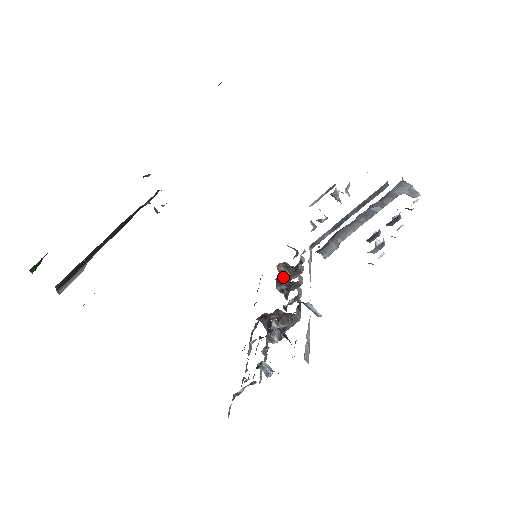
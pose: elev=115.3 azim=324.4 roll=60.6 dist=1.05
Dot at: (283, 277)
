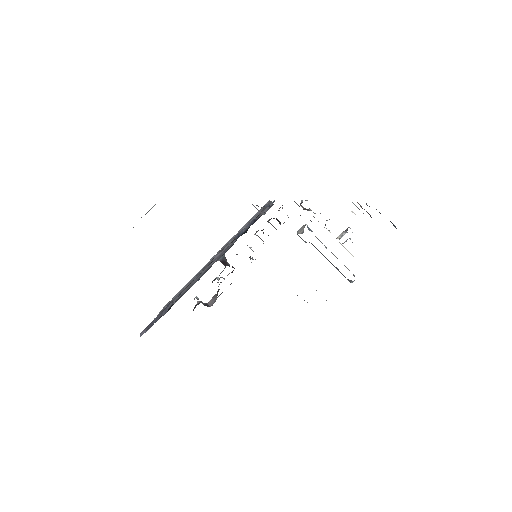
Dot at: occluded
